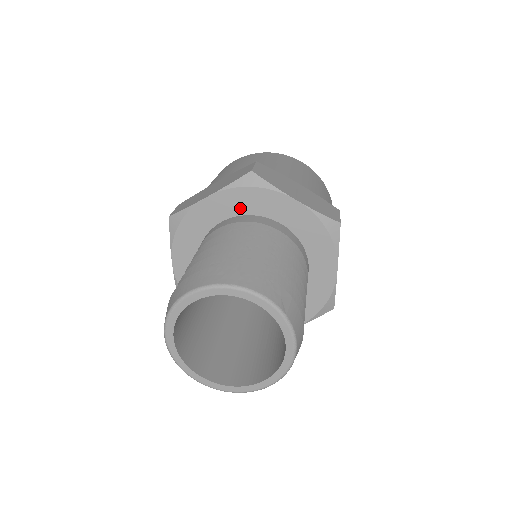
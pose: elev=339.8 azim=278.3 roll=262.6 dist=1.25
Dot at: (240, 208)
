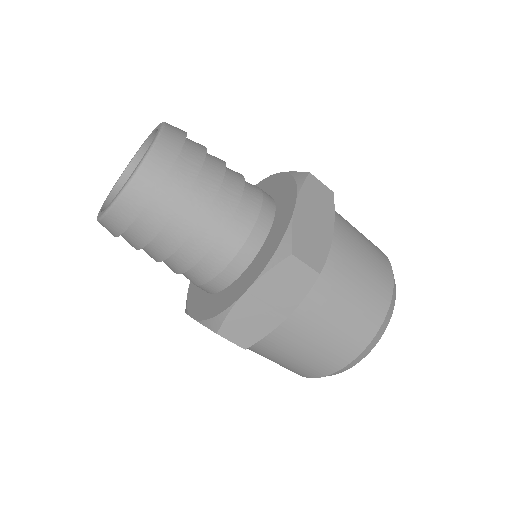
Dot at: occluded
